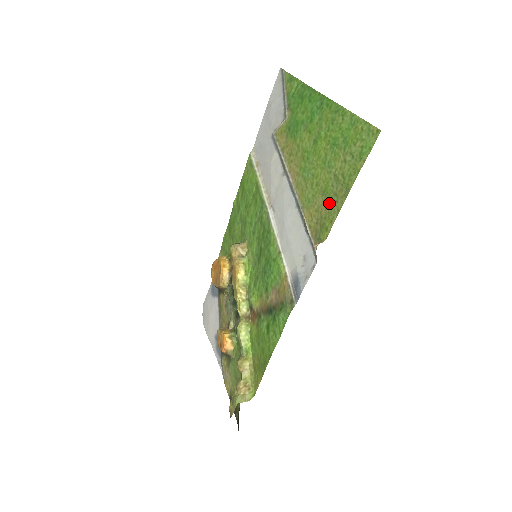
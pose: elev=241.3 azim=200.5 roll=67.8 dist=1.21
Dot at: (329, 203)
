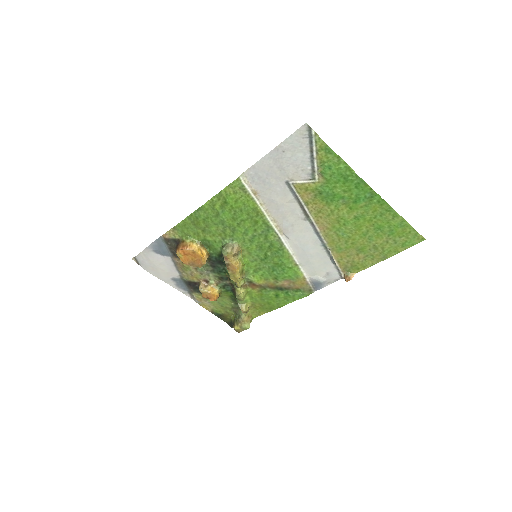
Dot at: (364, 257)
